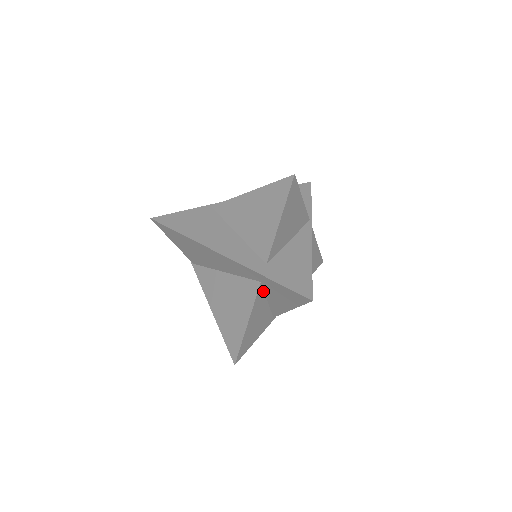
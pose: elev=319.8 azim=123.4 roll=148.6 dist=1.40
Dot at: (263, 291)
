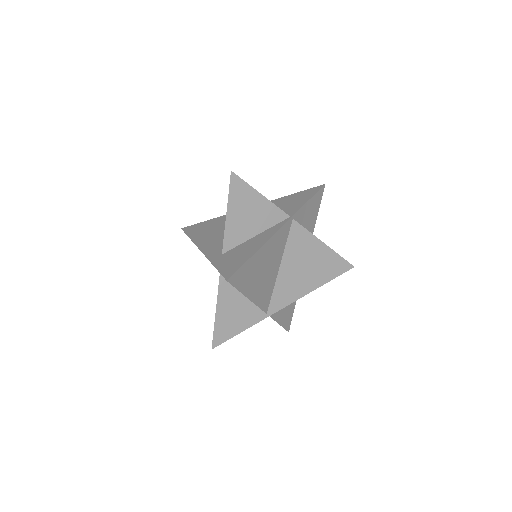
Dot at: occluded
